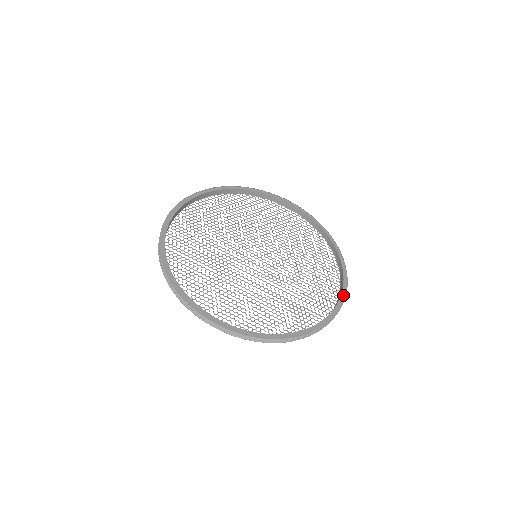
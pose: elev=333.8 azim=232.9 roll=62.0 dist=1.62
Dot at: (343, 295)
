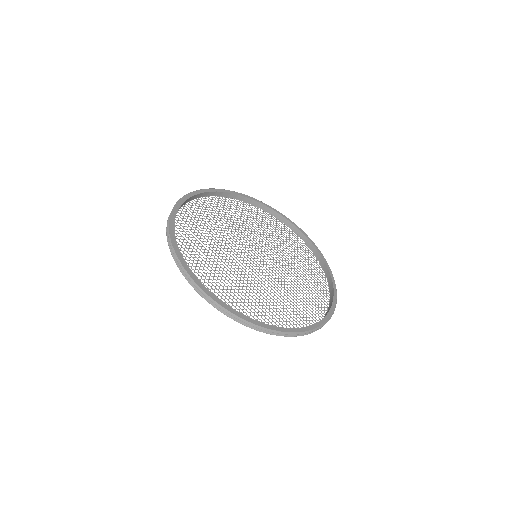
Dot at: (327, 317)
